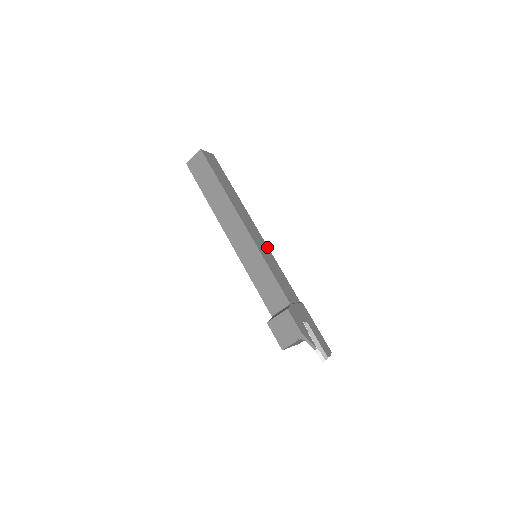
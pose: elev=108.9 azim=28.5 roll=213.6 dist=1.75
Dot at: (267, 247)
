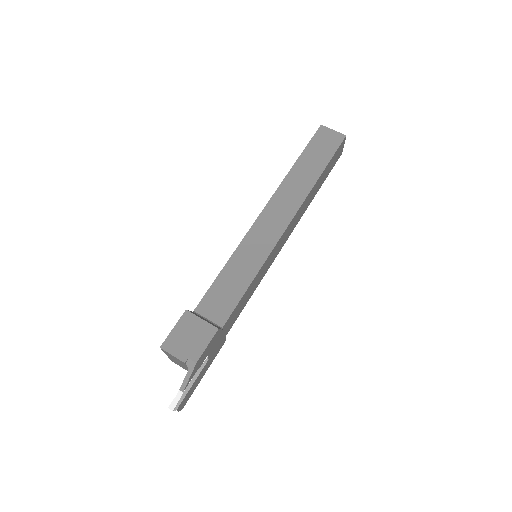
Dot at: (271, 264)
